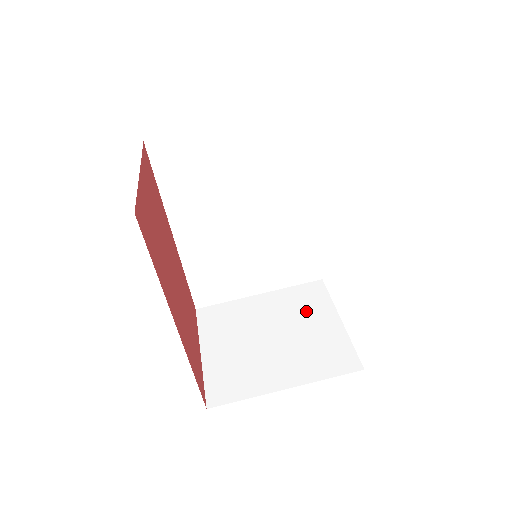
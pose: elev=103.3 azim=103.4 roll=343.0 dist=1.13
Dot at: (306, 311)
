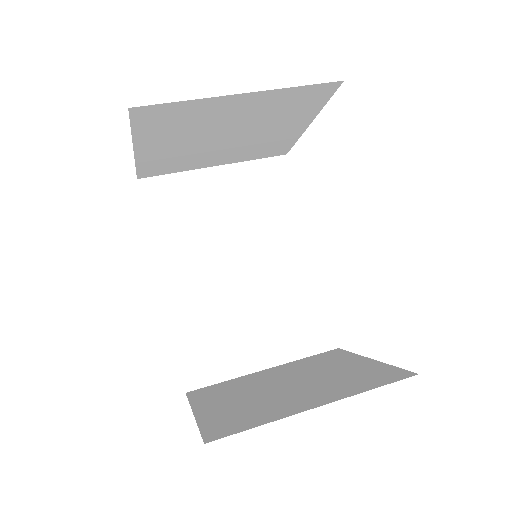
Dot at: (326, 364)
